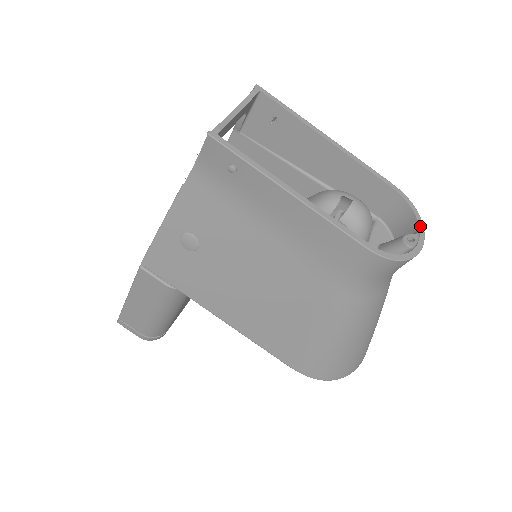
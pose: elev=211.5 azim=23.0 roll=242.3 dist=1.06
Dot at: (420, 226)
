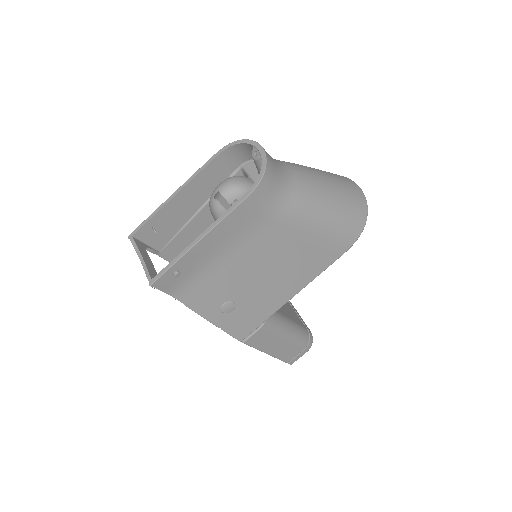
Dot at: (248, 143)
